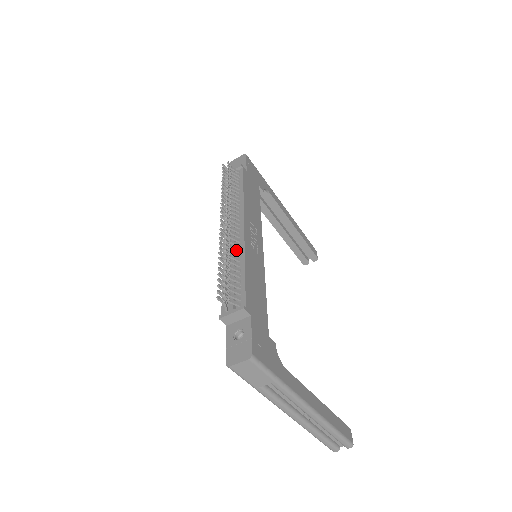
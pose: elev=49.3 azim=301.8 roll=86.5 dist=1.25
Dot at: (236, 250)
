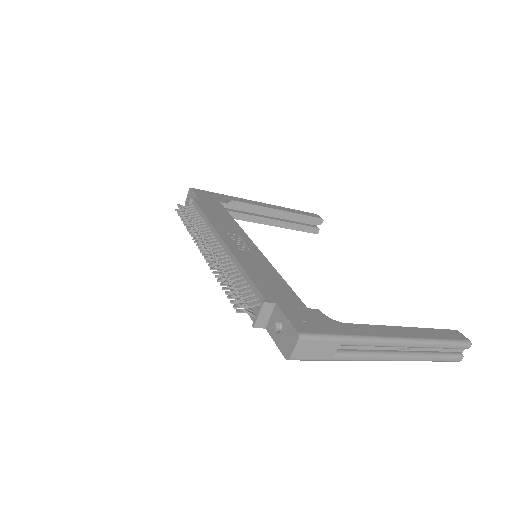
Dot at: (229, 263)
